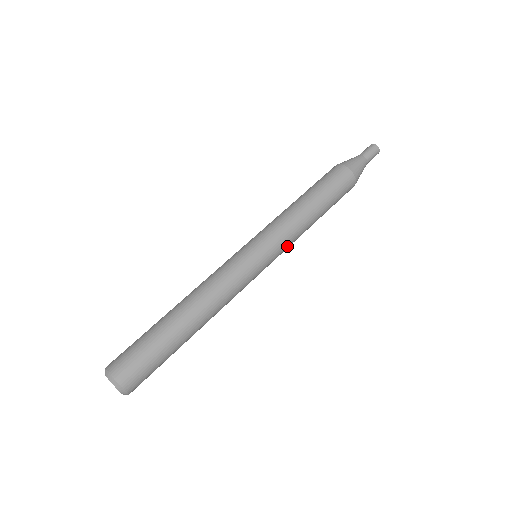
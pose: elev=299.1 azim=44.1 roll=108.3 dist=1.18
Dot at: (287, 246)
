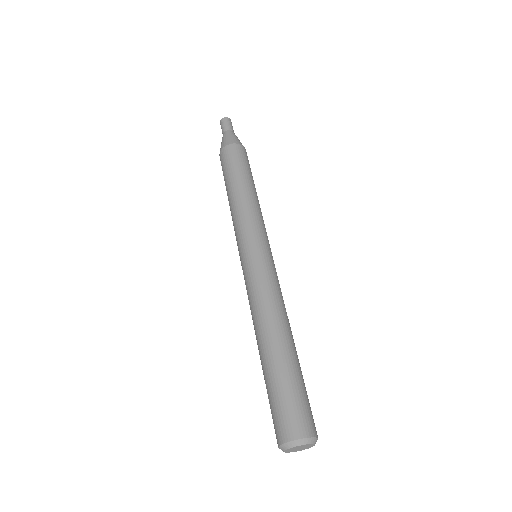
Dot at: (265, 228)
